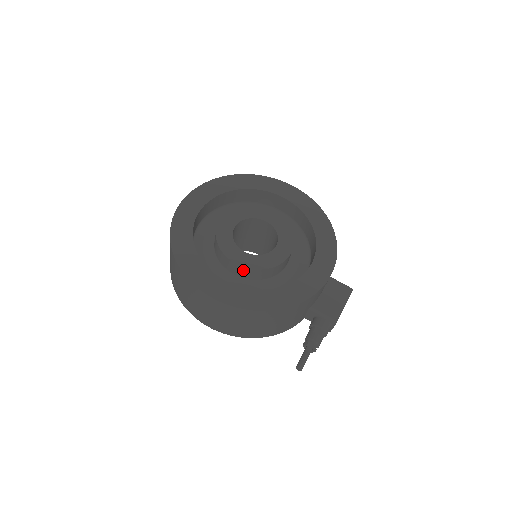
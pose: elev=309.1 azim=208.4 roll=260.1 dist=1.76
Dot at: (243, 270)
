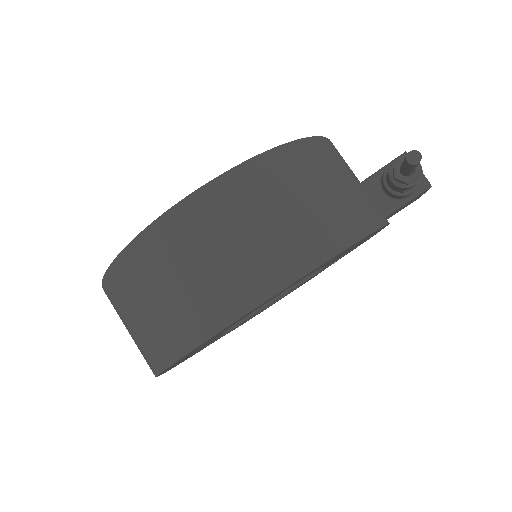
Dot at: occluded
